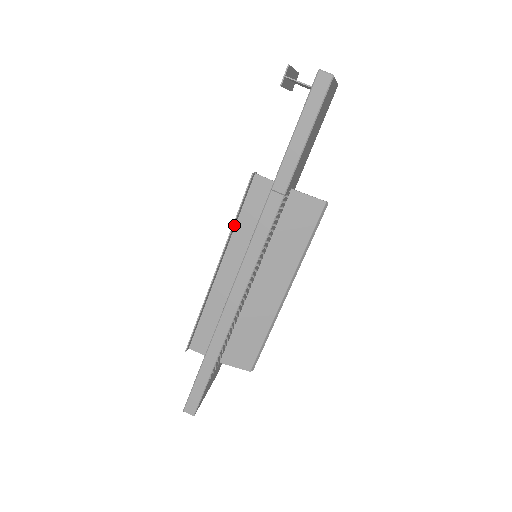
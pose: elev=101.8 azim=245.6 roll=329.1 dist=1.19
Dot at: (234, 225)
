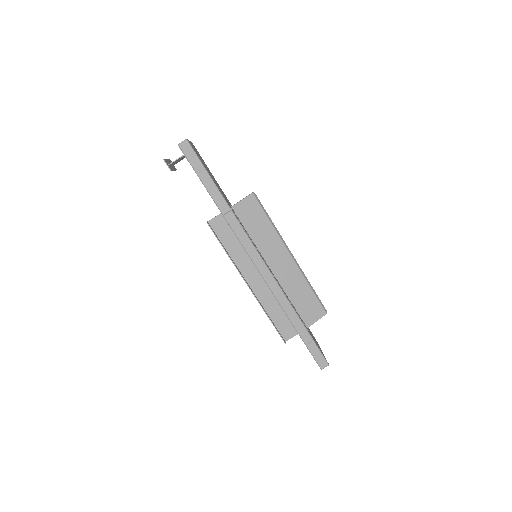
Dot at: (229, 256)
